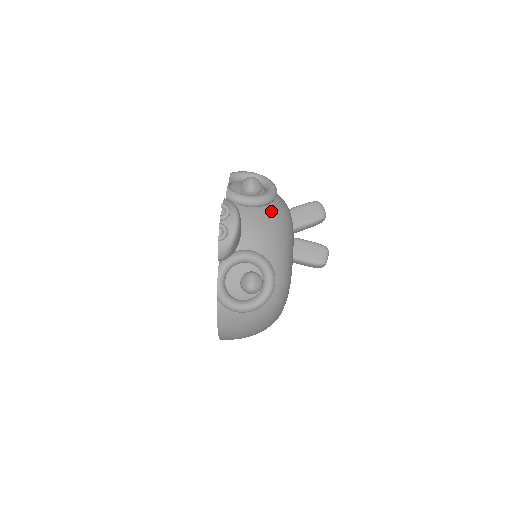
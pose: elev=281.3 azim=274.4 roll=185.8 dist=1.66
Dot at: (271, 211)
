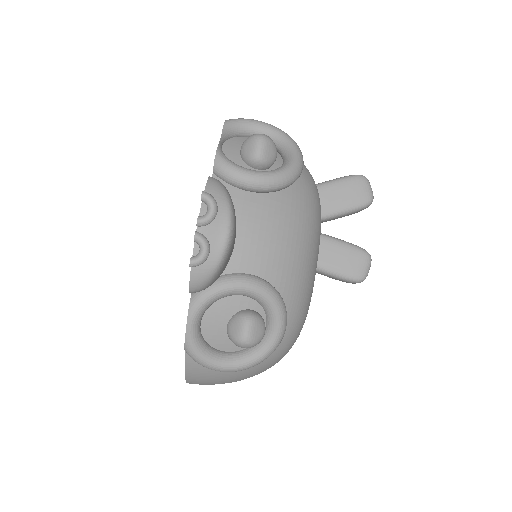
Dot at: (290, 200)
